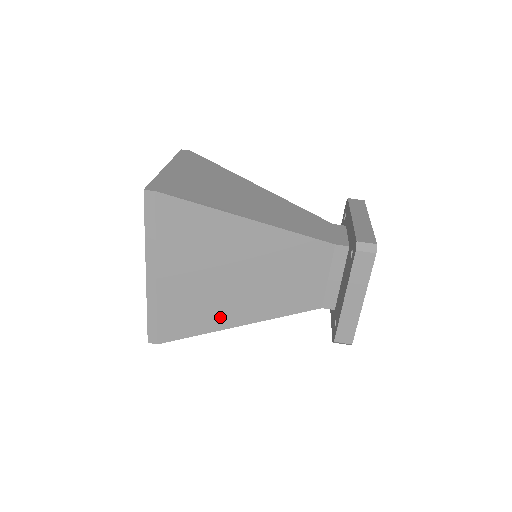
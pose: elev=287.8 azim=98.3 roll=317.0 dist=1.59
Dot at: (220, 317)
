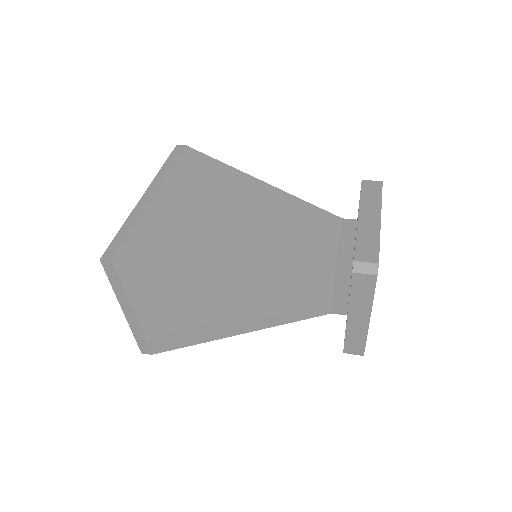
Dot at: (205, 252)
